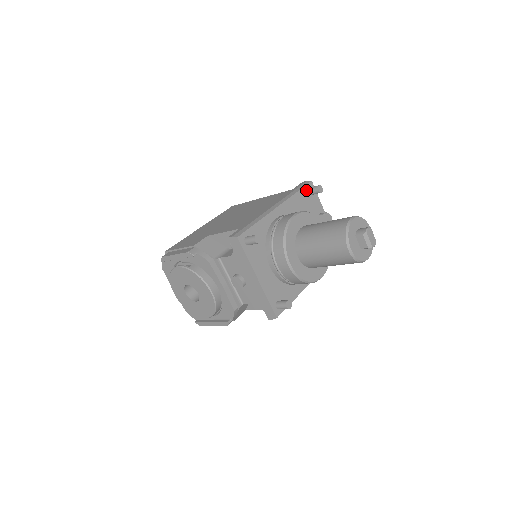
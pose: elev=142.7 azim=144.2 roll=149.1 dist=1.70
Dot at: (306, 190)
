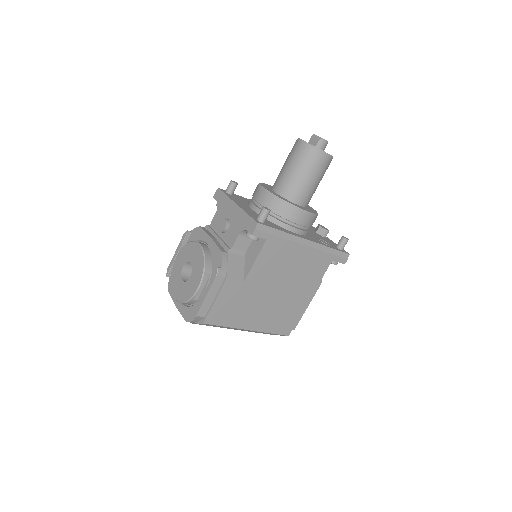
Dot at: occluded
